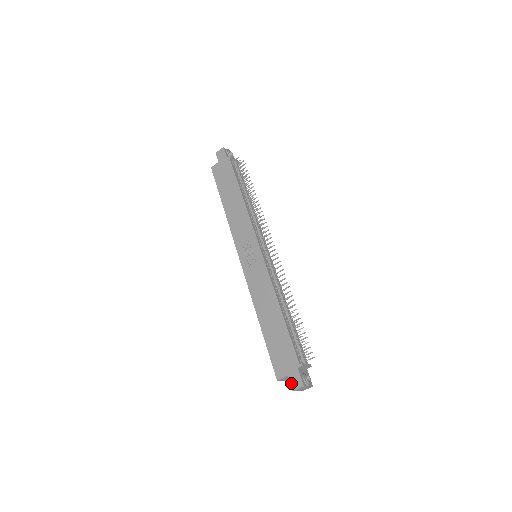
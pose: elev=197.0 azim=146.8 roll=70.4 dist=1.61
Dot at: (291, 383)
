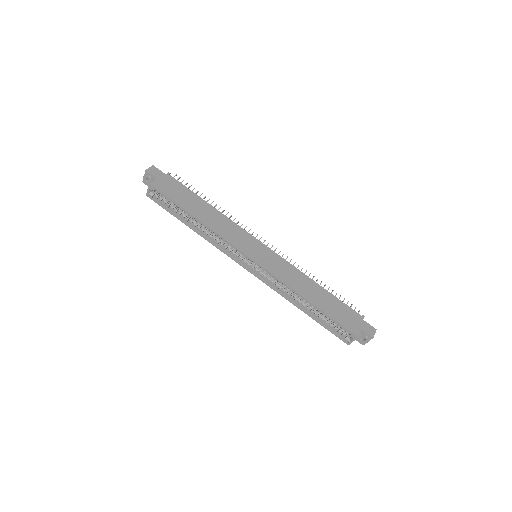
Dot at: (368, 333)
